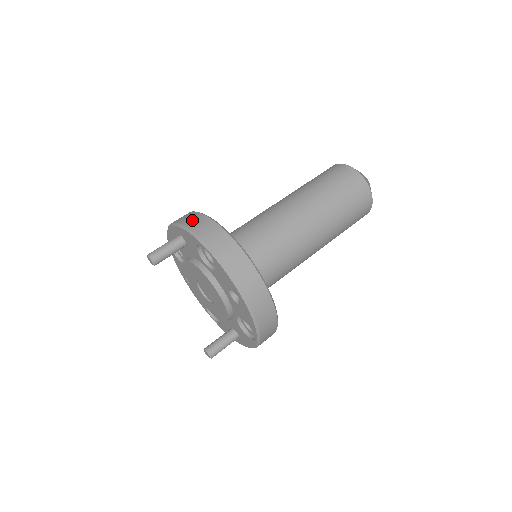
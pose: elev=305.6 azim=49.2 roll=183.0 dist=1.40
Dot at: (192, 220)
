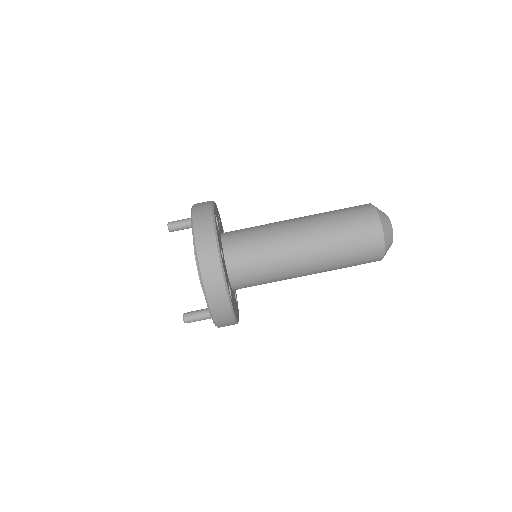
Dot at: (202, 202)
